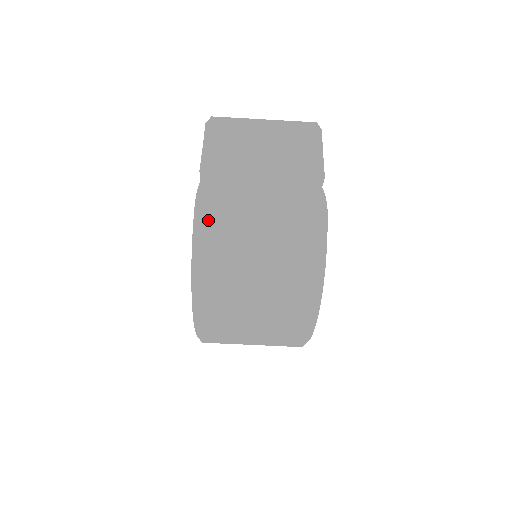
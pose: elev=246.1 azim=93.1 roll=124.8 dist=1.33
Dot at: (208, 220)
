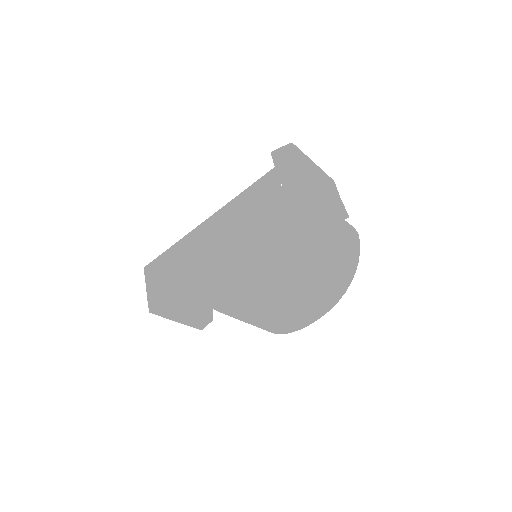
Dot at: (319, 215)
